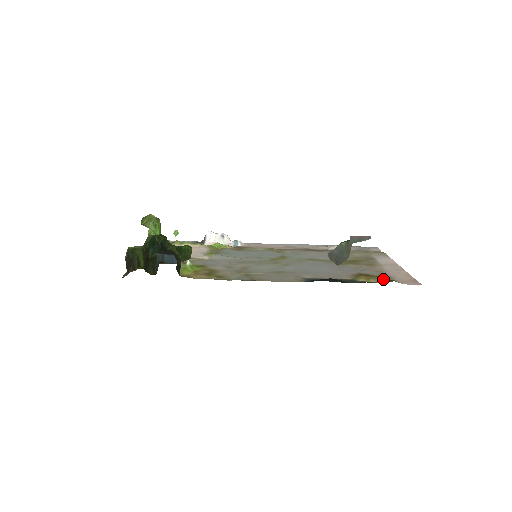
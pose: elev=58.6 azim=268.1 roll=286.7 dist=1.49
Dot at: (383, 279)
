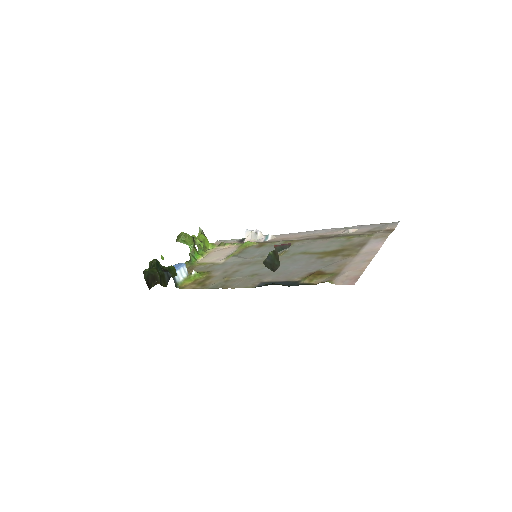
Dot at: (327, 278)
